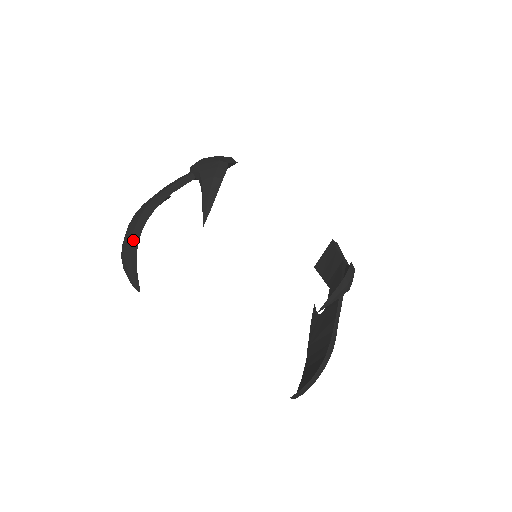
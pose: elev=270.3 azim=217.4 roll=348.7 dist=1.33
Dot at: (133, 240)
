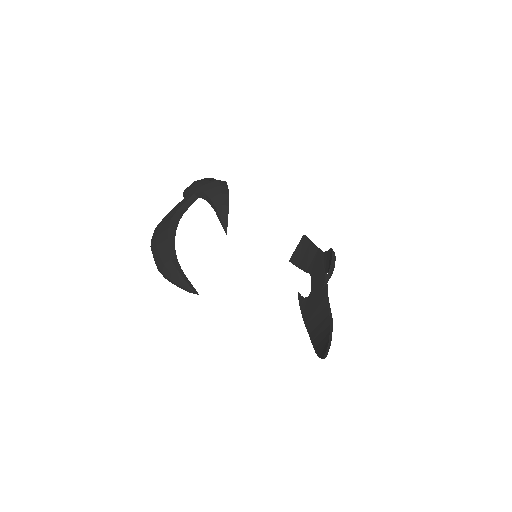
Dot at: (172, 256)
